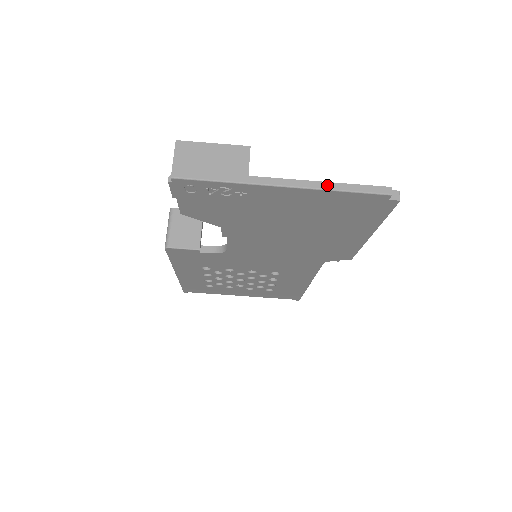
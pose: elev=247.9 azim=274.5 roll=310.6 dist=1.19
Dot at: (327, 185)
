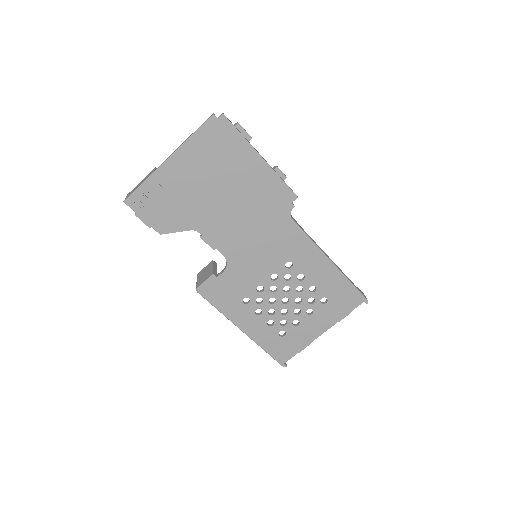
Dot at: (185, 141)
